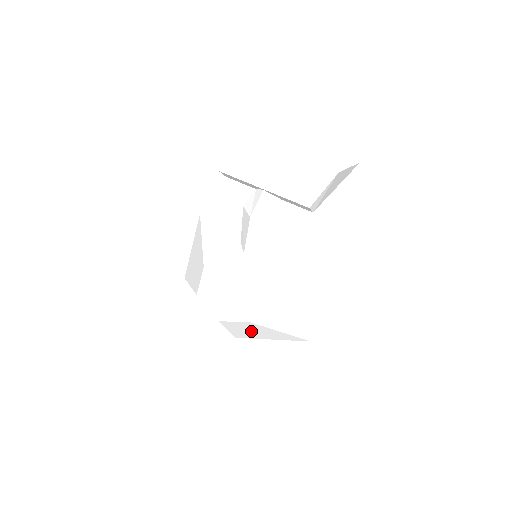
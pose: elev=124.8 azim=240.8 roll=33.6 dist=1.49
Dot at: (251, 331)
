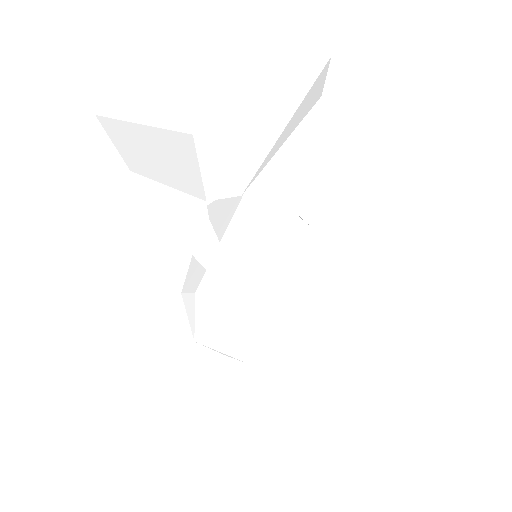
Dot at: occluded
